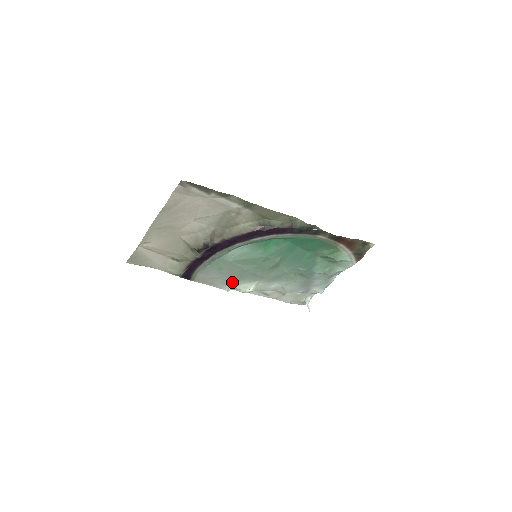
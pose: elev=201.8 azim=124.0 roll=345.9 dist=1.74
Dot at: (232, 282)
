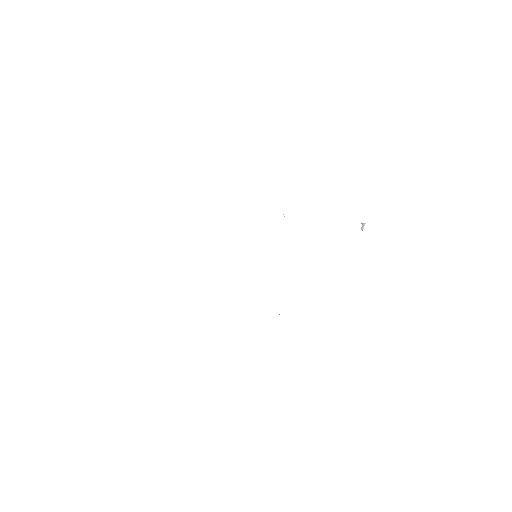
Dot at: occluded
